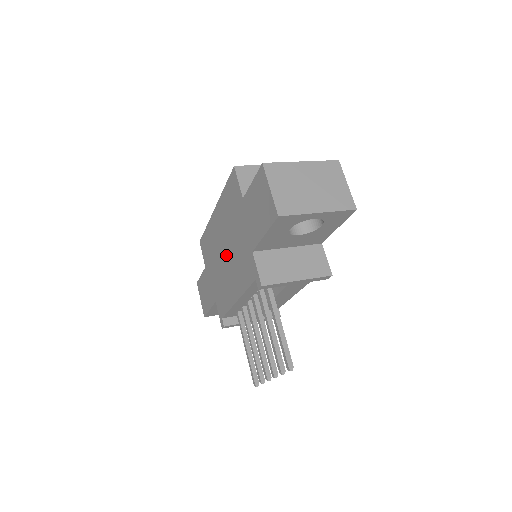
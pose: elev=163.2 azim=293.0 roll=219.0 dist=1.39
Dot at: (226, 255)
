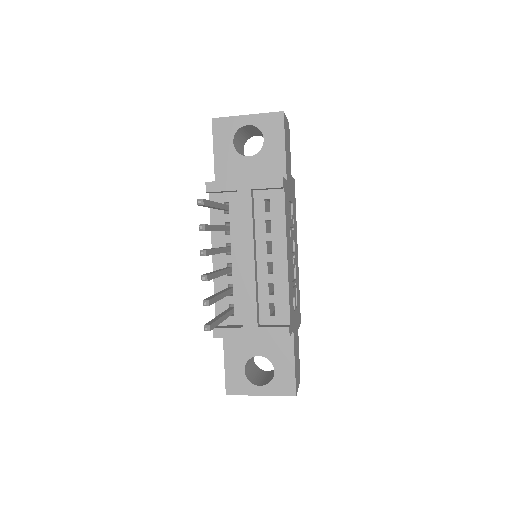
Dot at: occluded
